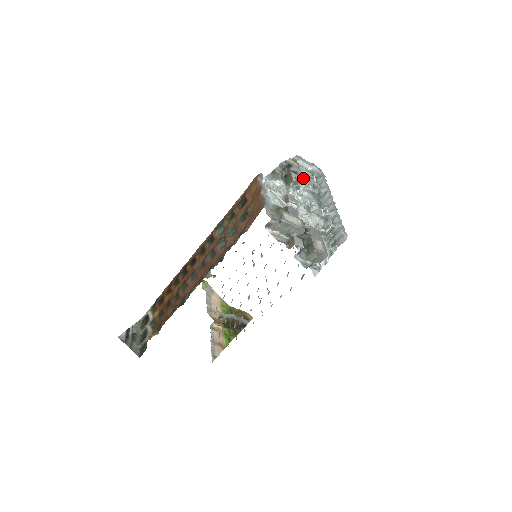
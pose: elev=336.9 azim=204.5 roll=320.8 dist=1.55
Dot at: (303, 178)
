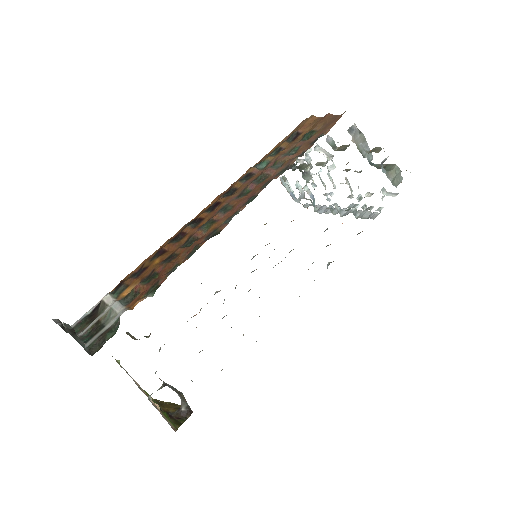
Dot at: (292, 198)
